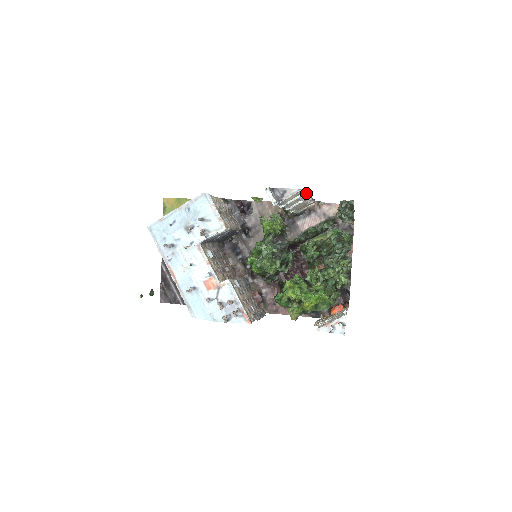
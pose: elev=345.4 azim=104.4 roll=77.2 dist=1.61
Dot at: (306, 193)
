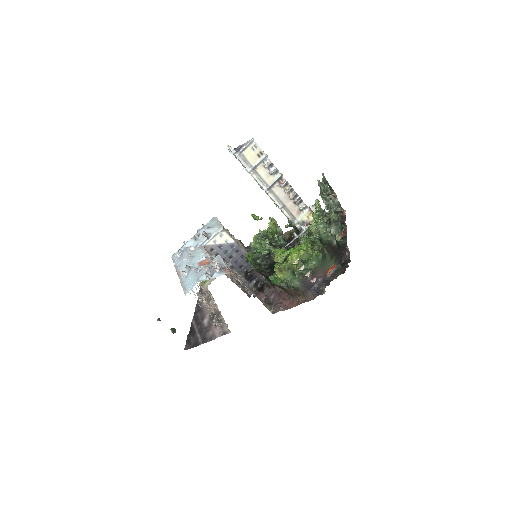
Dot at: (266, 155)
